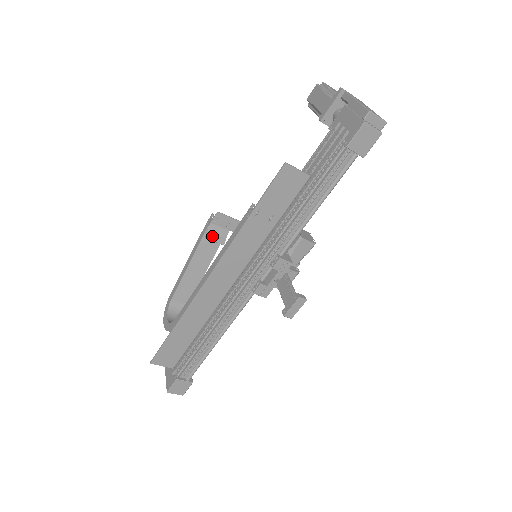
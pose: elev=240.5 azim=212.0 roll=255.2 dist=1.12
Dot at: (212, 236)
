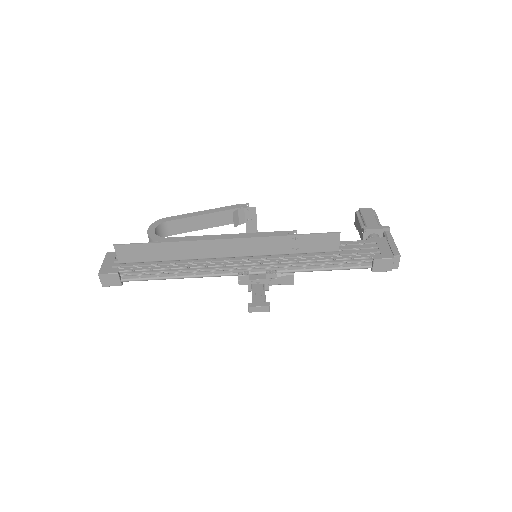
Dot at: (236, 215)
